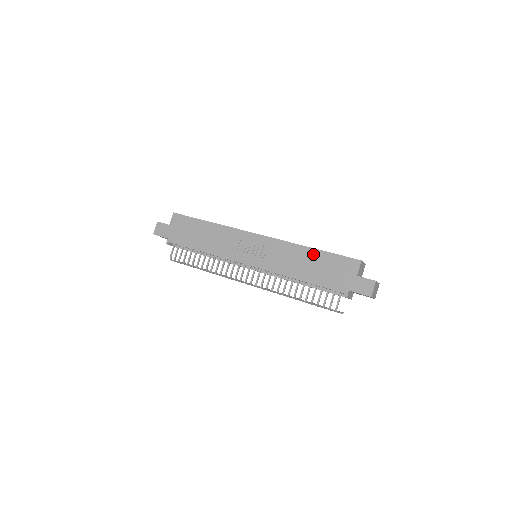
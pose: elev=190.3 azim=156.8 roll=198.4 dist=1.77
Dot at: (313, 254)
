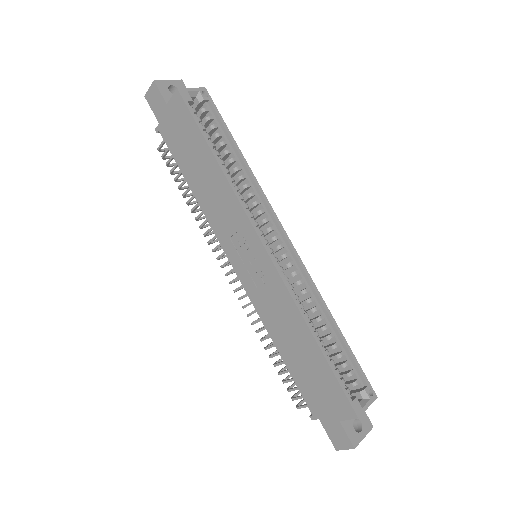
Dot at: (311, 347)
